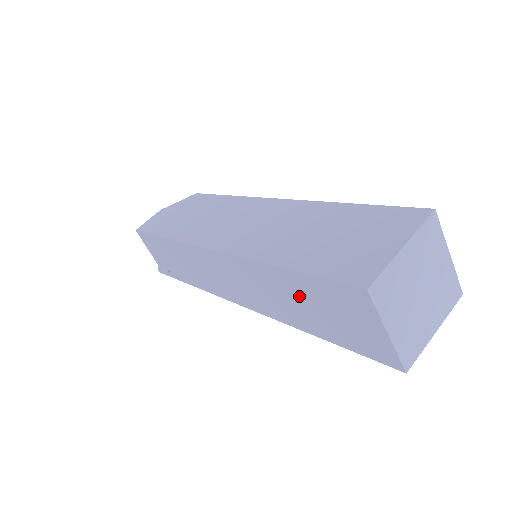
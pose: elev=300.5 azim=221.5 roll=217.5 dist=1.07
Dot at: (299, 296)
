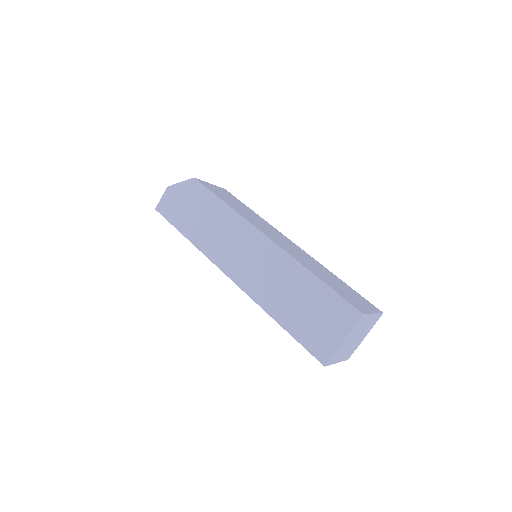
Dot at: occluded
